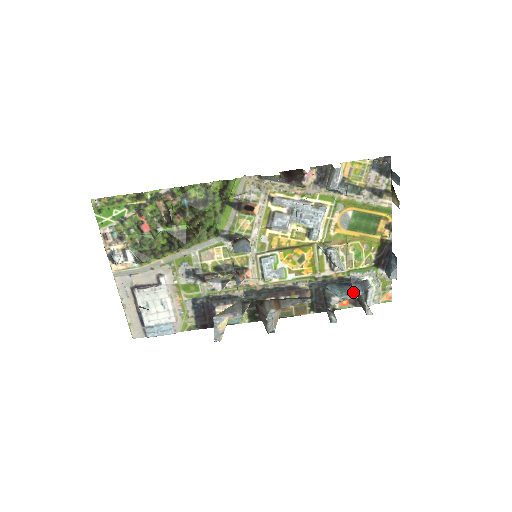
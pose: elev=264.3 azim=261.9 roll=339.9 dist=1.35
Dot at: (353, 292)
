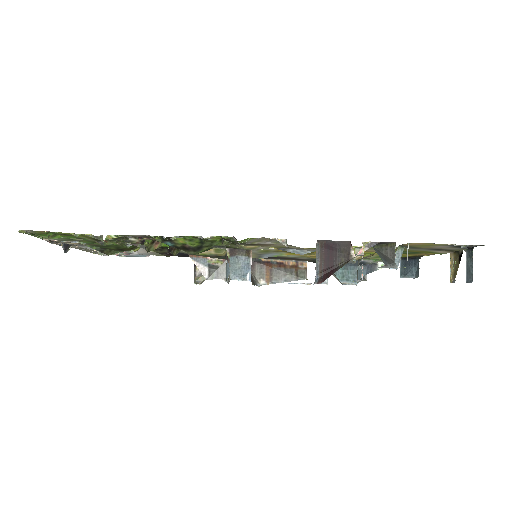
Dot at: (355, 278)
